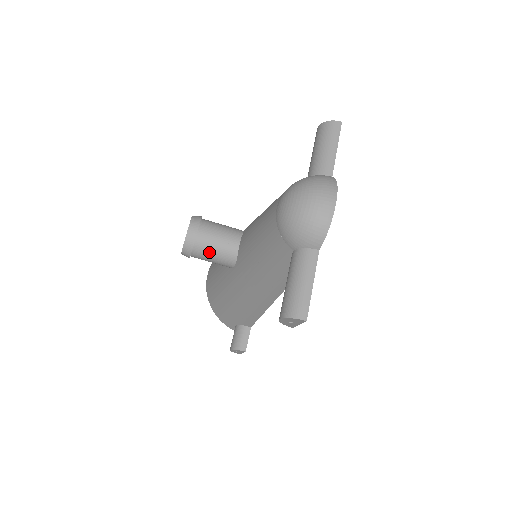
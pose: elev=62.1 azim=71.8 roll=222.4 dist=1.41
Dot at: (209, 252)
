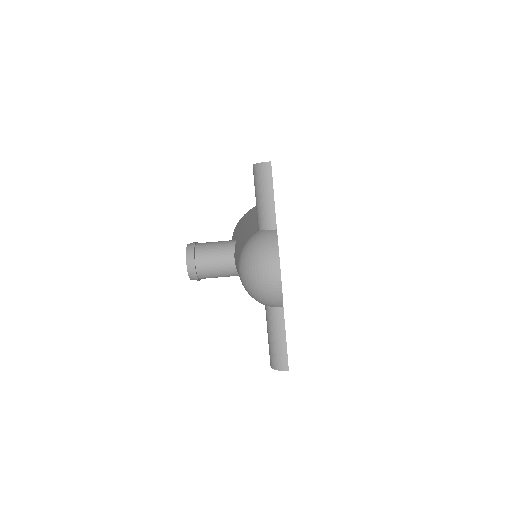
Dot at: (212, 275)
